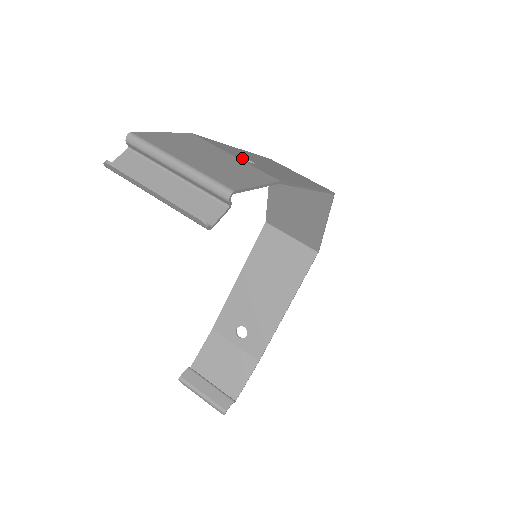
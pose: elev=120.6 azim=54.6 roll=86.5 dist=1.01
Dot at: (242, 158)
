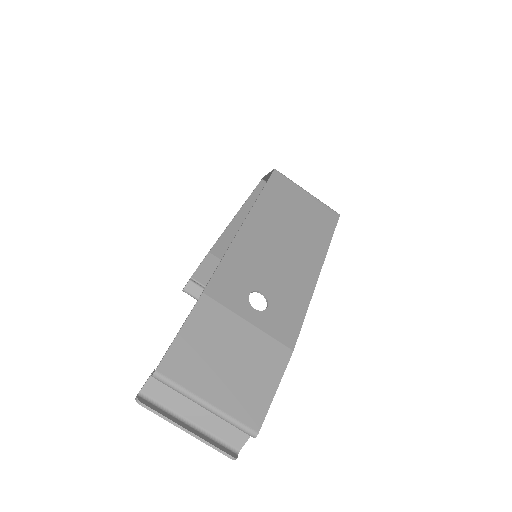
Dot at: (253, 291)
